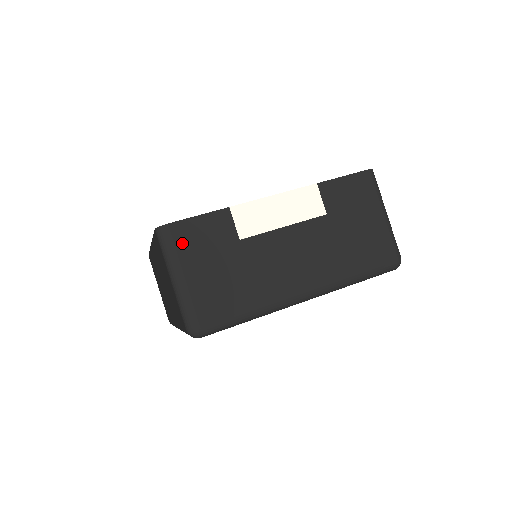
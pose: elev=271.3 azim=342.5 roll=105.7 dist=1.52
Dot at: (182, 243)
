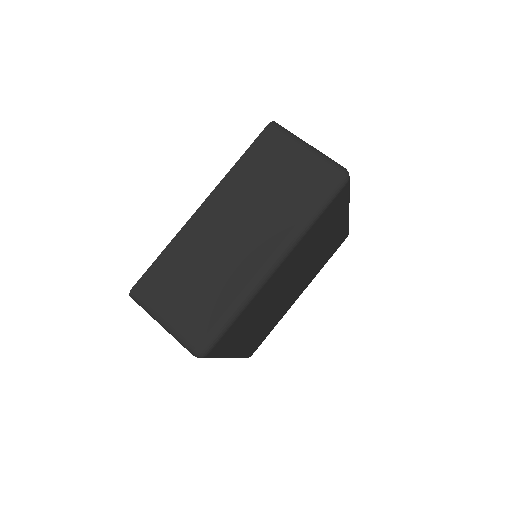
Dot at: occluded
